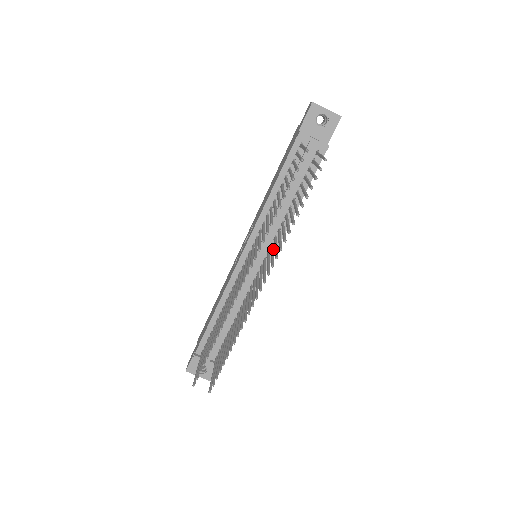
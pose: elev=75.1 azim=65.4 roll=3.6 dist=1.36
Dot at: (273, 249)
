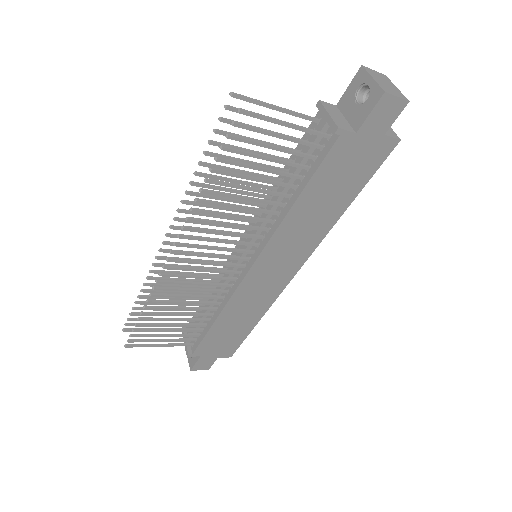
Dot at: (258, 251)
